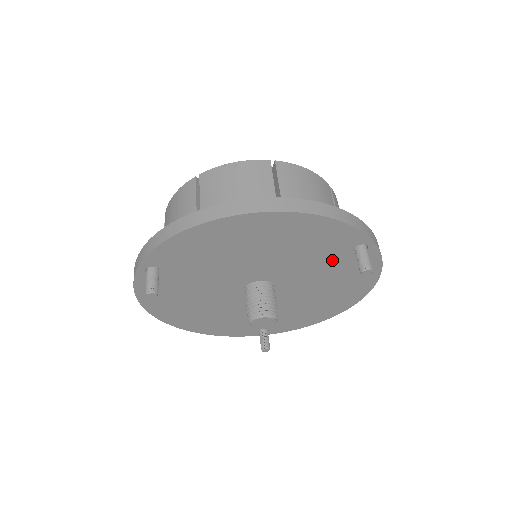
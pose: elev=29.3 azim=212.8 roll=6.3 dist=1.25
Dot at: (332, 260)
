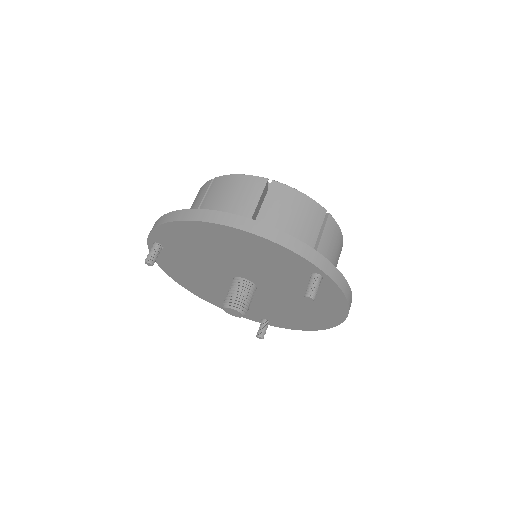
Dot at: (296, 279)
